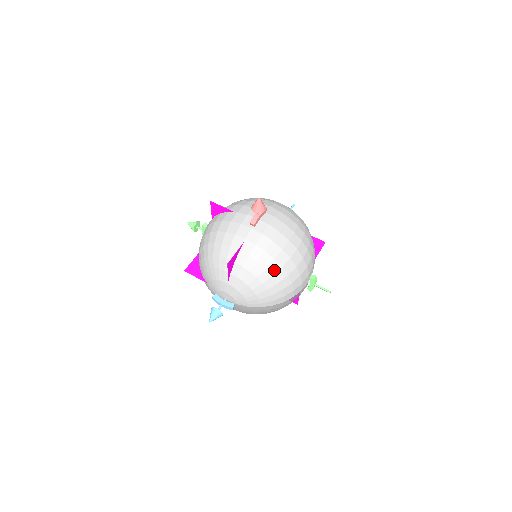
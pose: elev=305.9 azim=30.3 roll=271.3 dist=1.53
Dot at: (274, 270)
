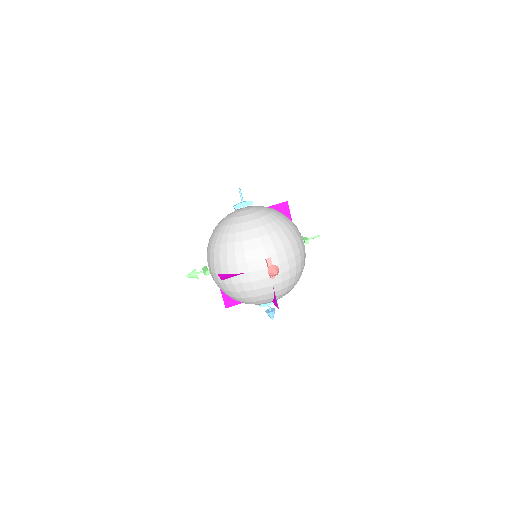
Dot at: (298, 277)
